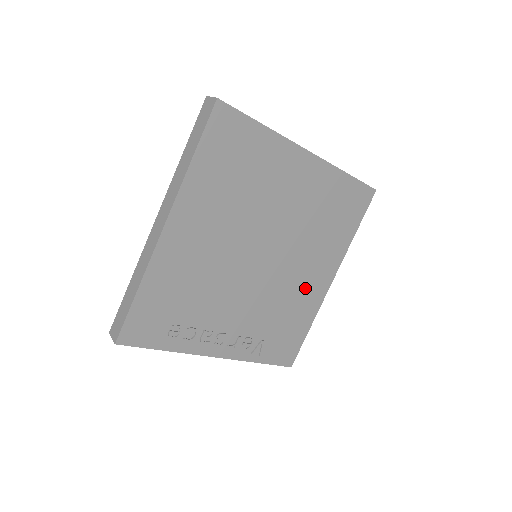
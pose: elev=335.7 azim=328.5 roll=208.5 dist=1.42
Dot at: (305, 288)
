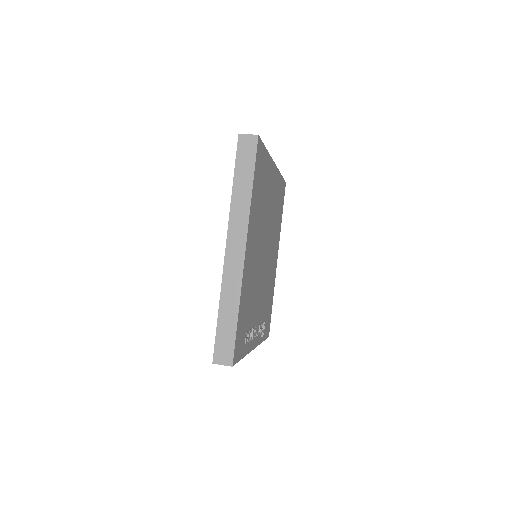
Dot at: (272, 270)
